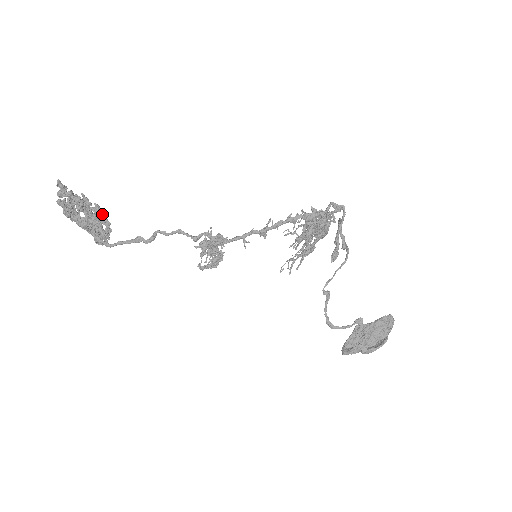
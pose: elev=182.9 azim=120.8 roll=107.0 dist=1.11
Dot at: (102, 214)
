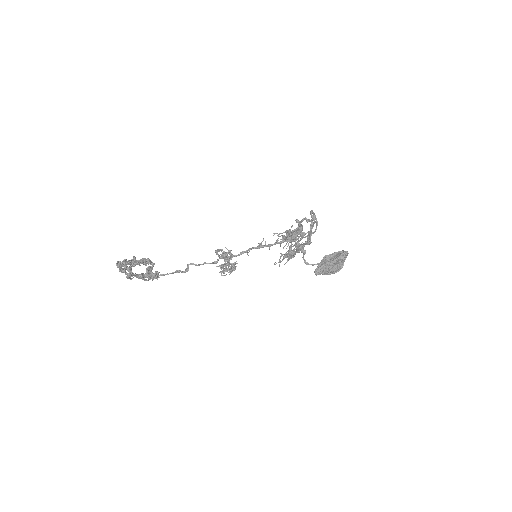
Dot at: (151, 269)
